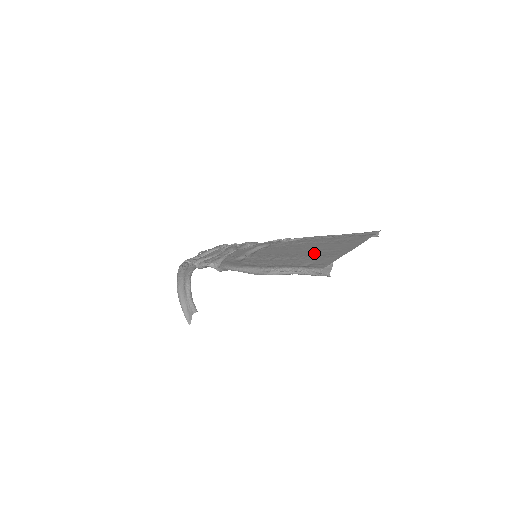
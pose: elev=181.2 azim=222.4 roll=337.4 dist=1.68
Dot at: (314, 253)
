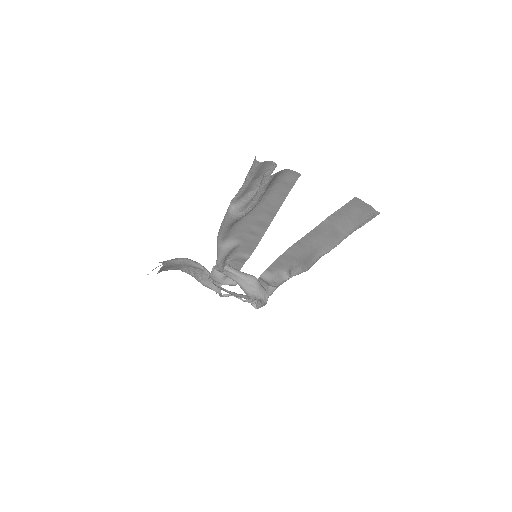
Dot at: occluded
